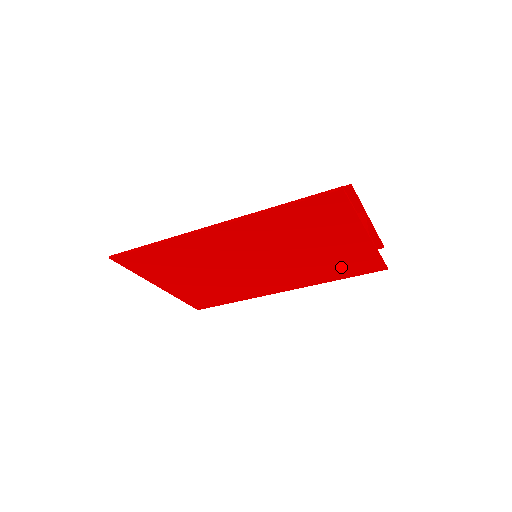
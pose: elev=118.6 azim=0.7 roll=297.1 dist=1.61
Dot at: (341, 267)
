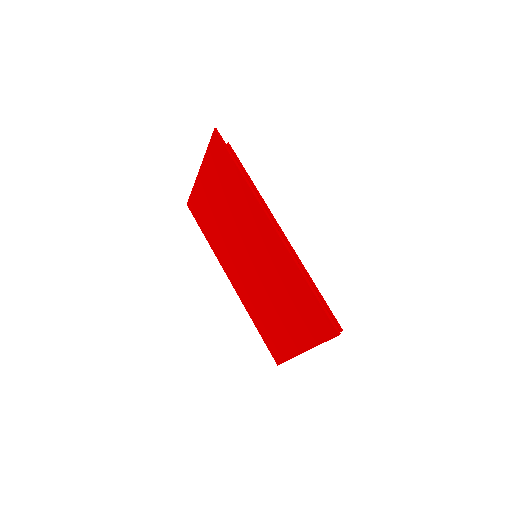
Dot at: (268, 329)
